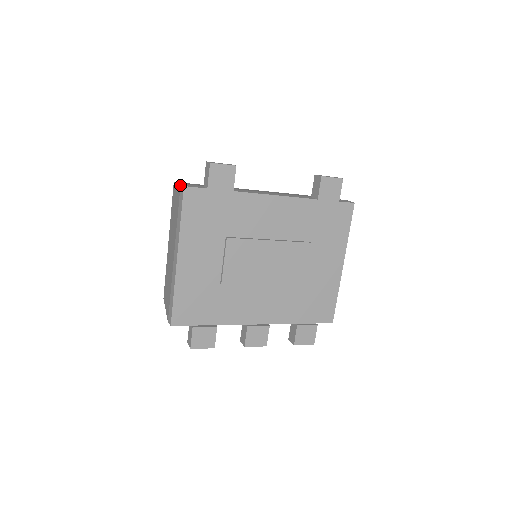
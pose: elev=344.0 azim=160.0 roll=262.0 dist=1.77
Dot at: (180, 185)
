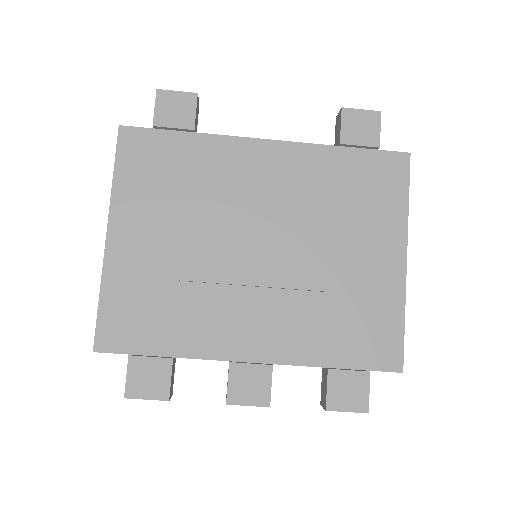
Dot at: occluded
